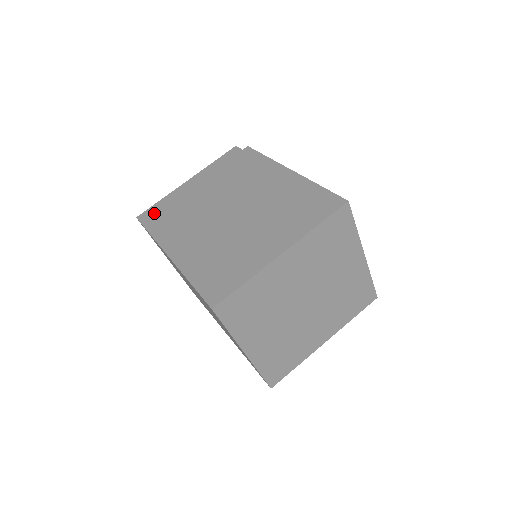
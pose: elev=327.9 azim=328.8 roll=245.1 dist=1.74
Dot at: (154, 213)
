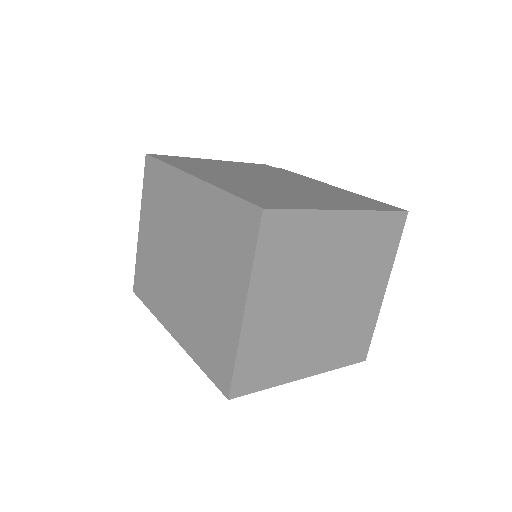
Dot at: (171, 158)
